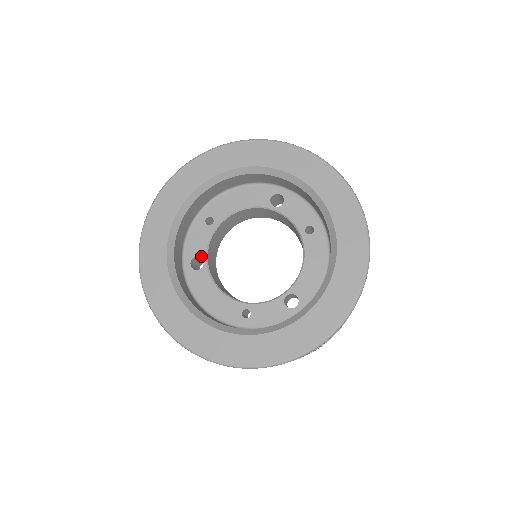
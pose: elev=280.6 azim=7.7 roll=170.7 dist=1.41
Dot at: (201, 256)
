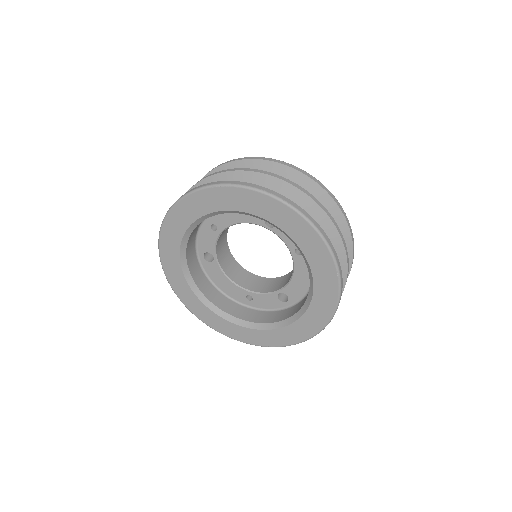
Dot at: (211, 253)
